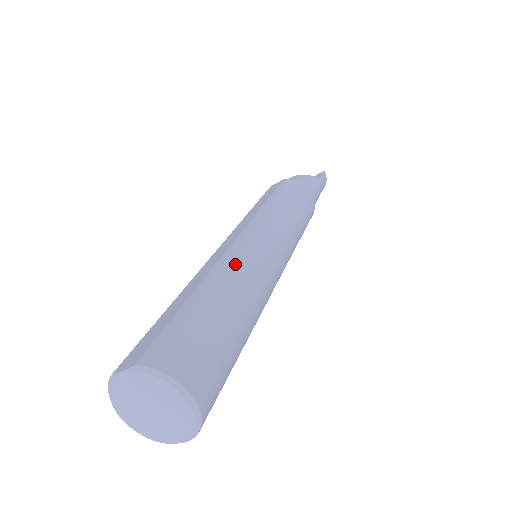
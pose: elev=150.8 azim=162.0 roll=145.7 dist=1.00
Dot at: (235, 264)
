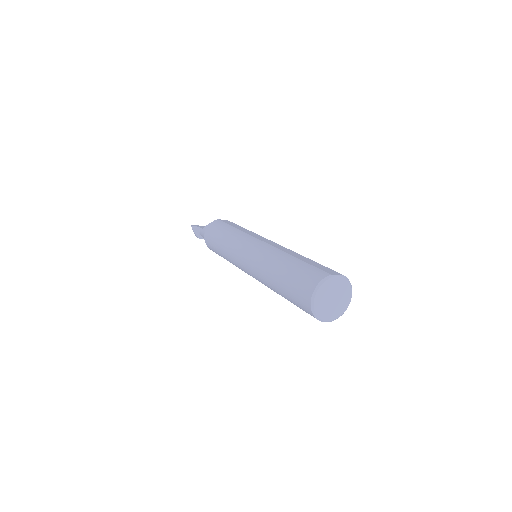
Dot at: occluded
